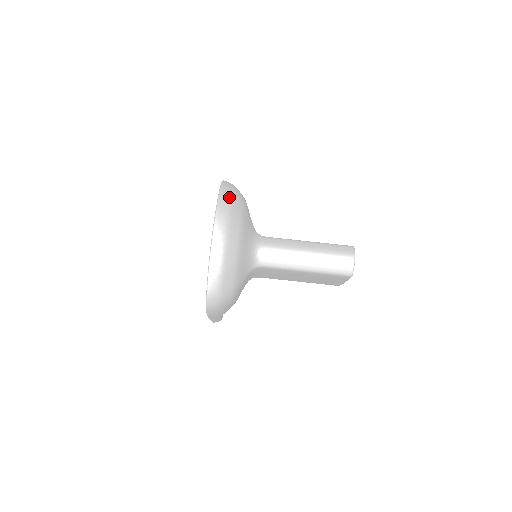
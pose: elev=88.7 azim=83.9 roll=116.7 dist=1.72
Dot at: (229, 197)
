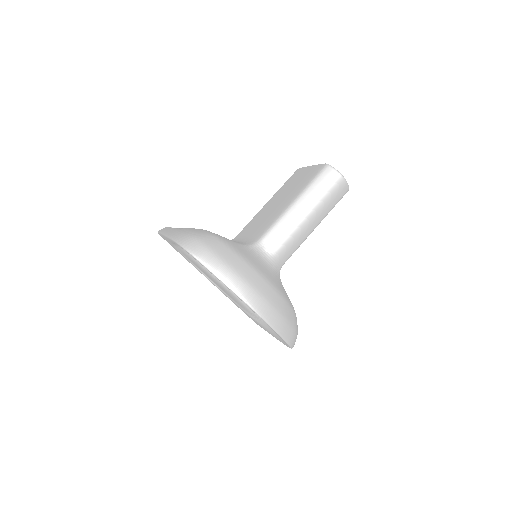
Dot at: (215, 257)
